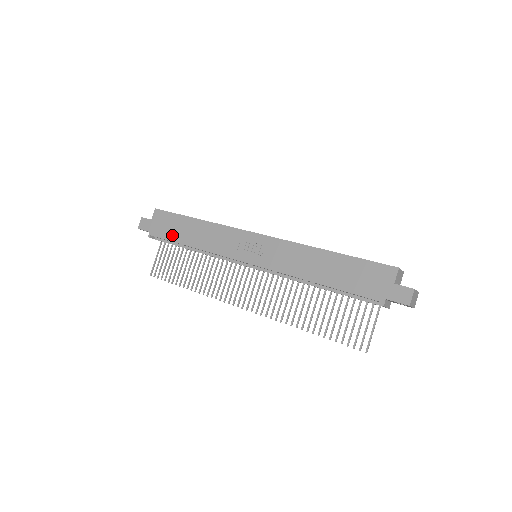
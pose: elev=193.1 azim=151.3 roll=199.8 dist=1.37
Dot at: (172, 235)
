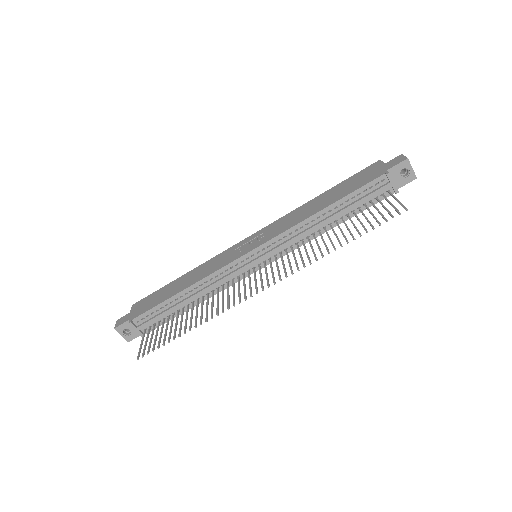
Dot at: (158, 301)
